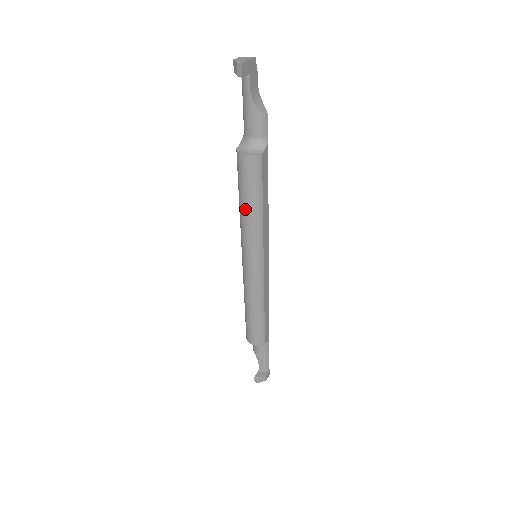
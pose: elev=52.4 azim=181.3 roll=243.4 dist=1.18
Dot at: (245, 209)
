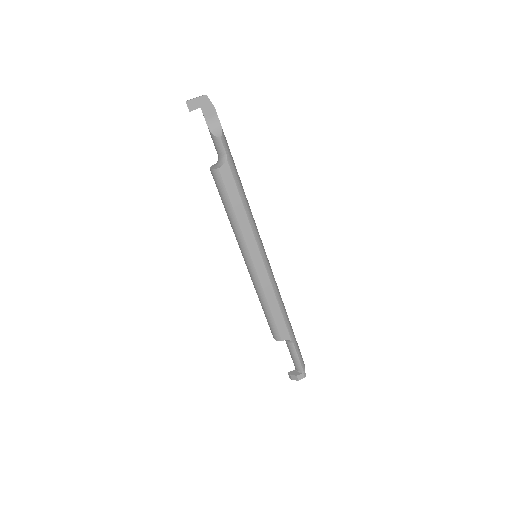
Dot at: occluded
